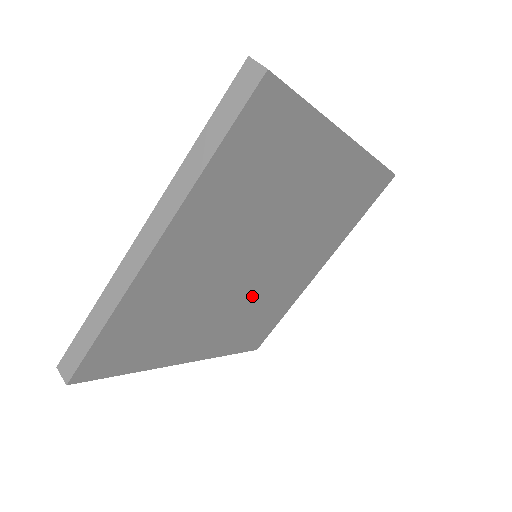
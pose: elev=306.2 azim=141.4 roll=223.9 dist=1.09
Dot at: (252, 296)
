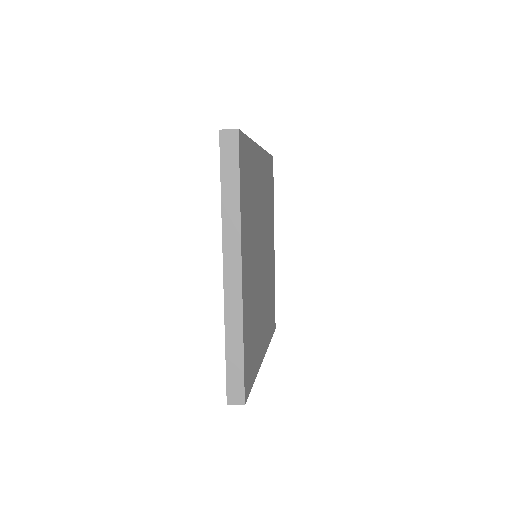
Dot at: (257, 286)
